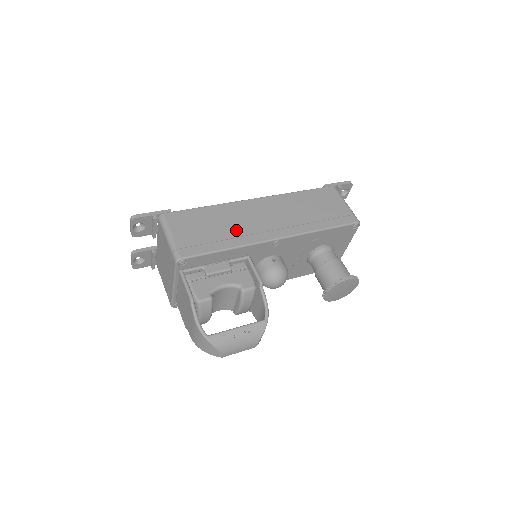
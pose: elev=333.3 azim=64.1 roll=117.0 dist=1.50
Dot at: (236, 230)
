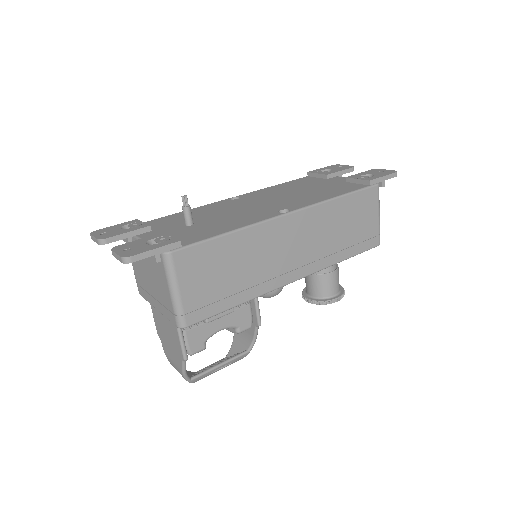
Dot at: (256, 273)
